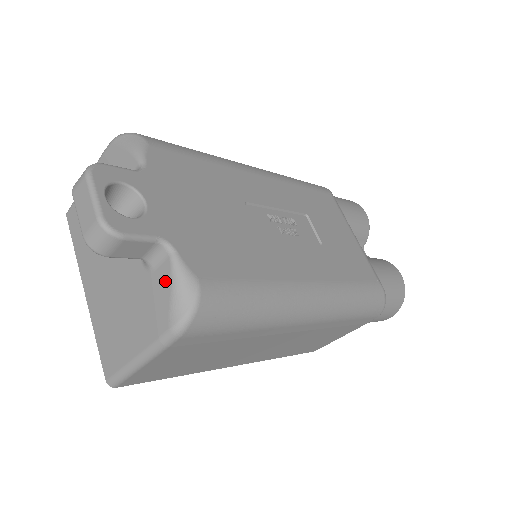
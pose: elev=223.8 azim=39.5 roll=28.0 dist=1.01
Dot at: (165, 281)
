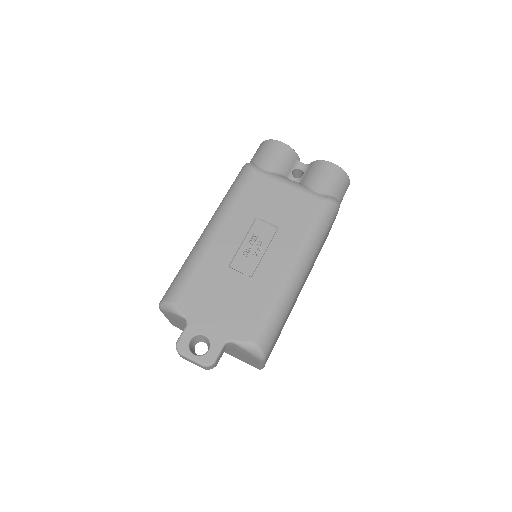
Dot at: (241, 350)
